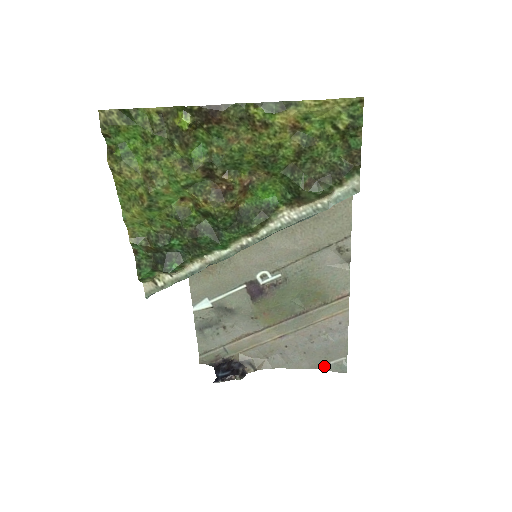
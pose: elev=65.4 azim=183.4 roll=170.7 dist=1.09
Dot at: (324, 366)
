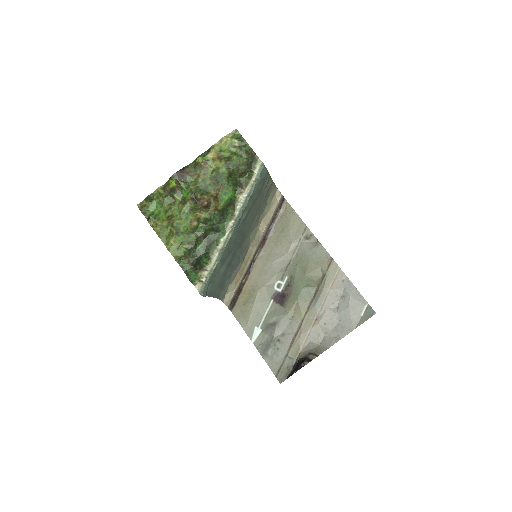
Dot at: (360, 321)
